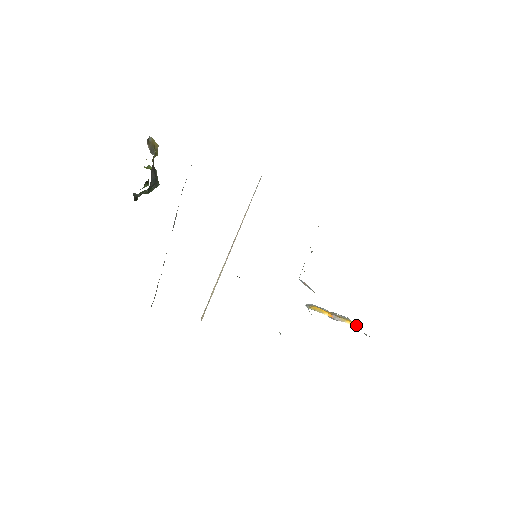
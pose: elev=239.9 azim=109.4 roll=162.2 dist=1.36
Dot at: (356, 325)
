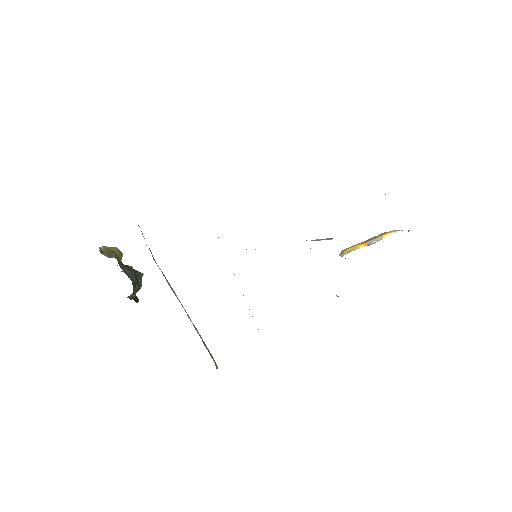
Dot at: (395, 231)
